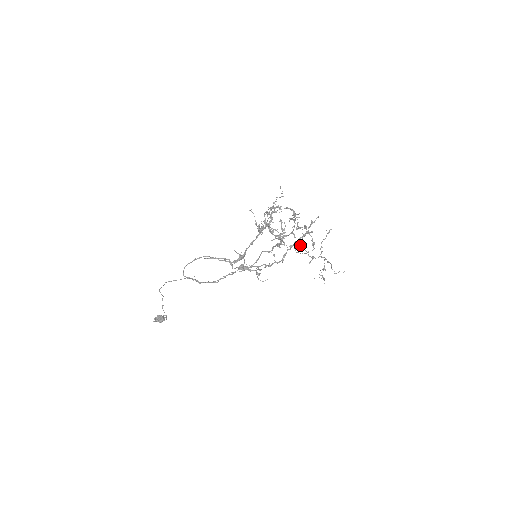
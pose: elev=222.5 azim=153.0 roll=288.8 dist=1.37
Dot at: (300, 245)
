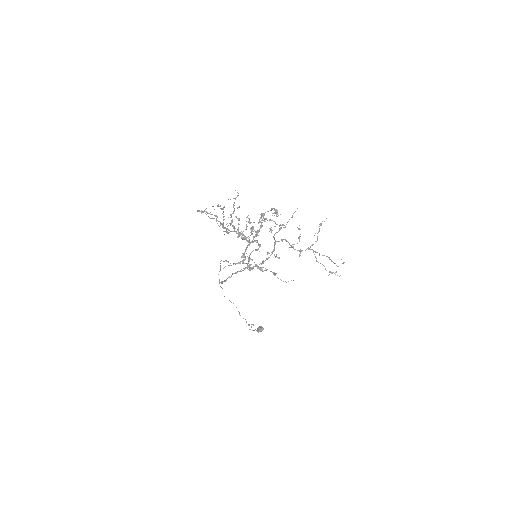
Dot at: (281, 240)
